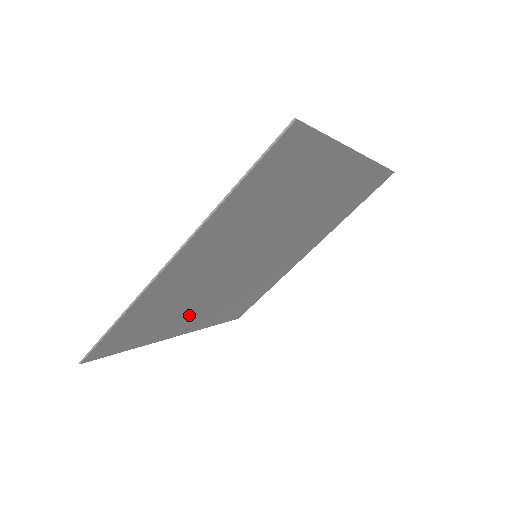
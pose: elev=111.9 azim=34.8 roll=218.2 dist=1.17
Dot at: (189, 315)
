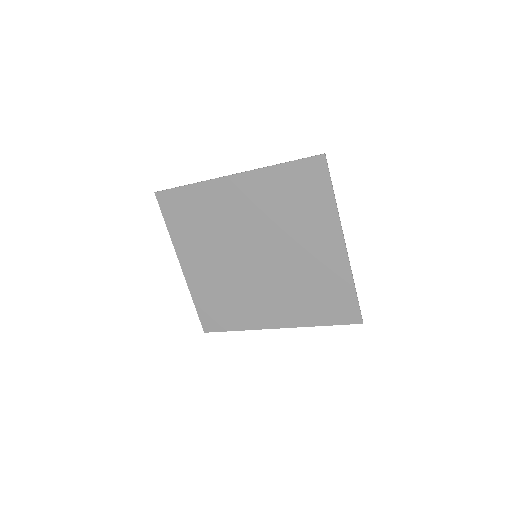
Dot at: (200, 253)
